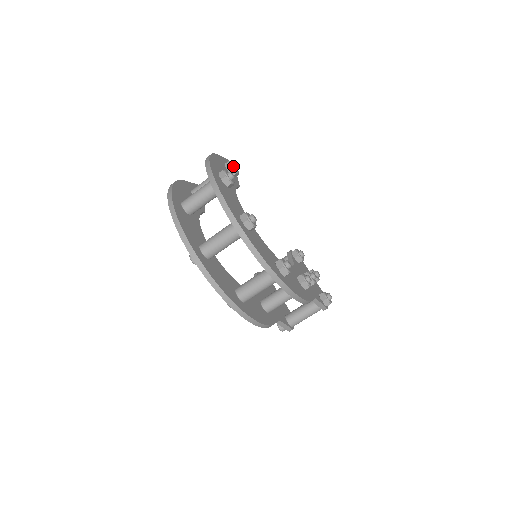
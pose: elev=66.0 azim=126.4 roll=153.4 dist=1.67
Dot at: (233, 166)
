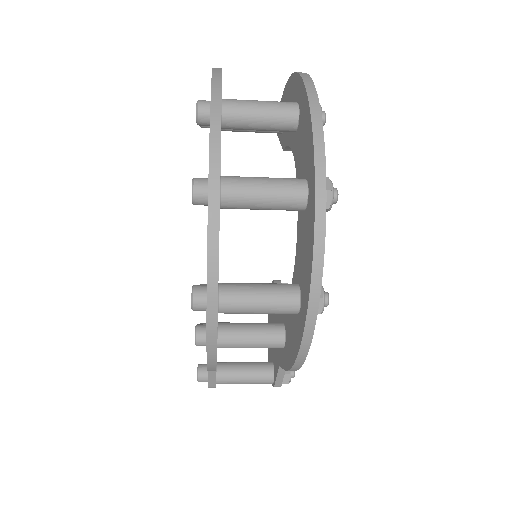
Dot at: occluded
